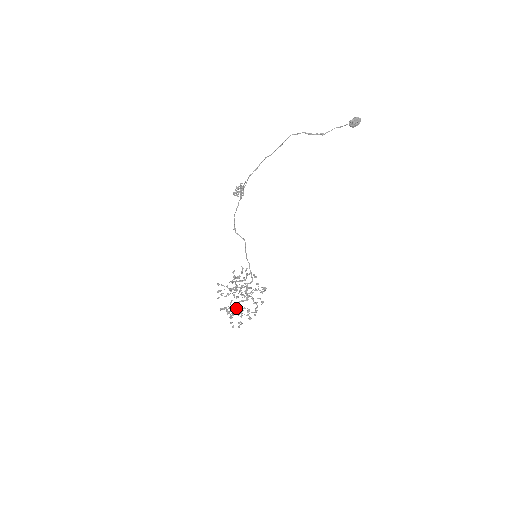
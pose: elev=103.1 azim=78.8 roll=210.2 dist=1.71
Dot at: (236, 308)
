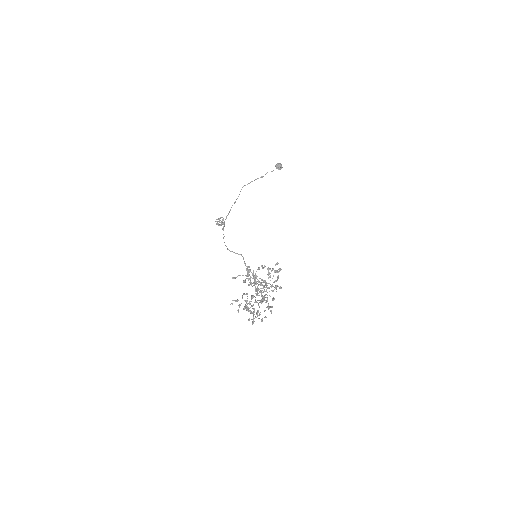
Dot at: occluded
